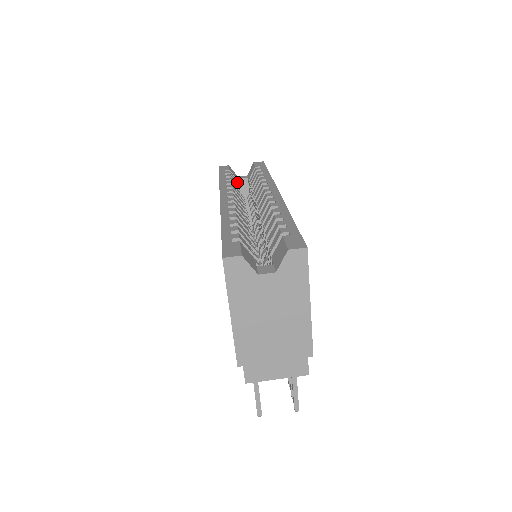
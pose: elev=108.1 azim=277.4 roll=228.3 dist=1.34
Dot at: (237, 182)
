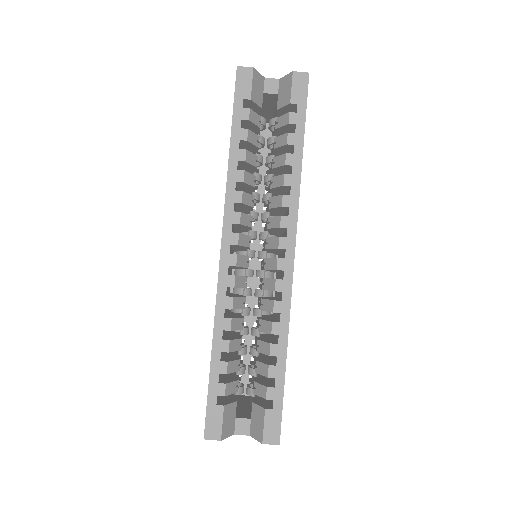
Dot at: (257, 126)
